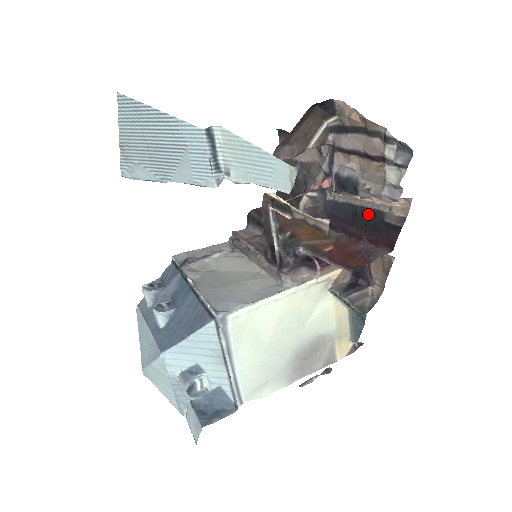
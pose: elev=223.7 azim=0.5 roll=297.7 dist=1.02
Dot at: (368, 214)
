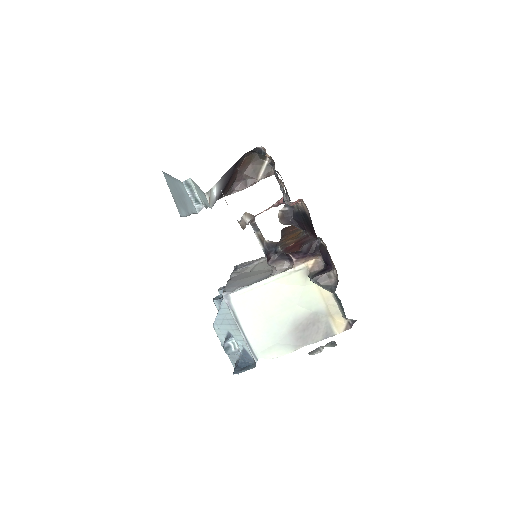
Dot at: (304, 216)
